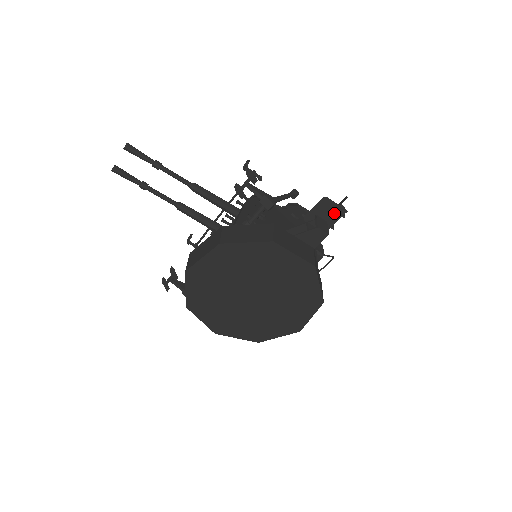
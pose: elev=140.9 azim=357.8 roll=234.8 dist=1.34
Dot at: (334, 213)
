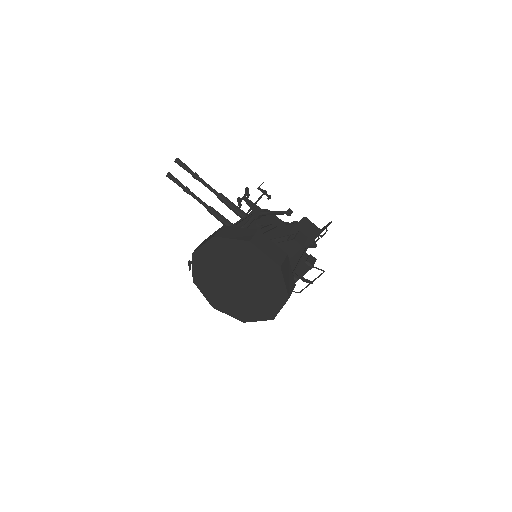
Dot at: (313, 231)
